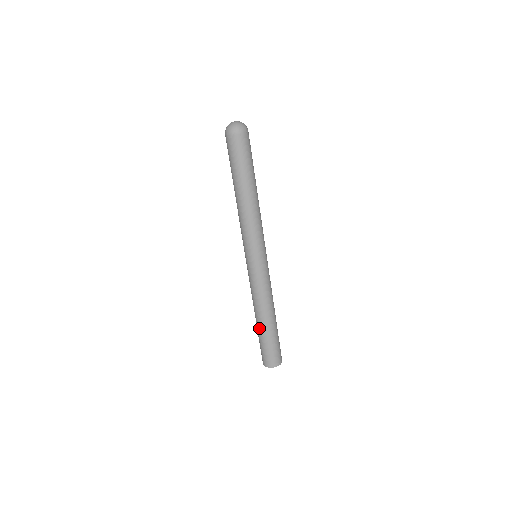
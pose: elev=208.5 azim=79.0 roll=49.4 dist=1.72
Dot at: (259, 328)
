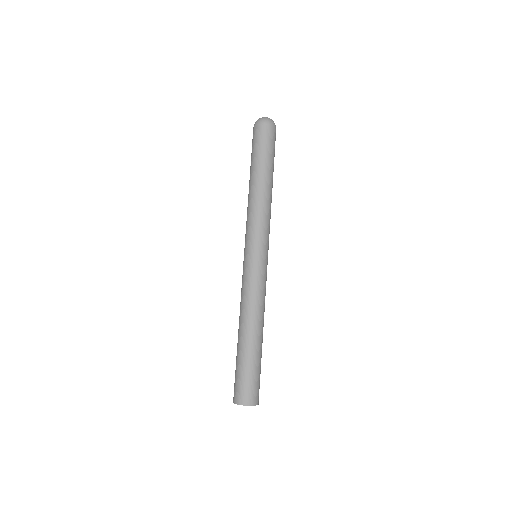
Dot at: (249, 345)
